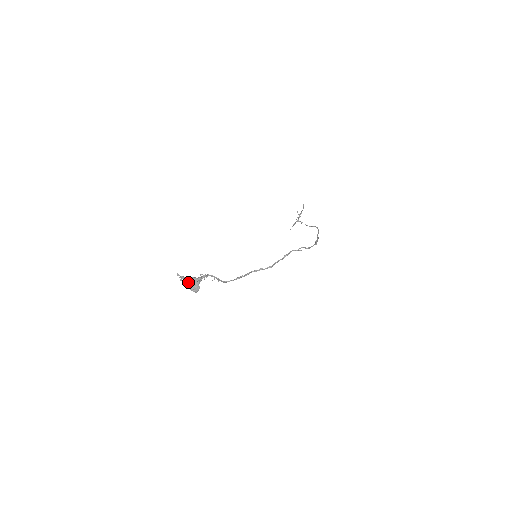
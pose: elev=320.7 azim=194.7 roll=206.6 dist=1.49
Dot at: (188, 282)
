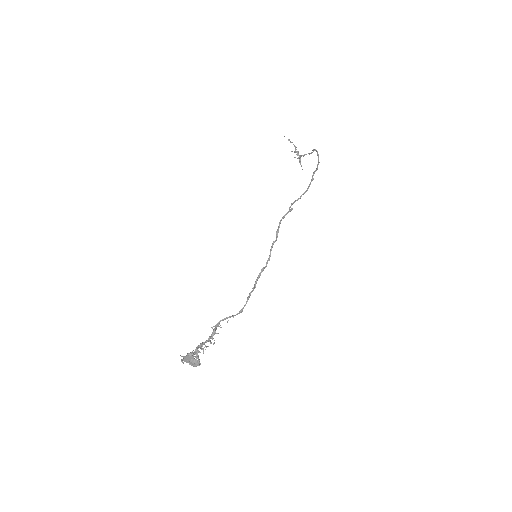
Dot at: (187, 362)
